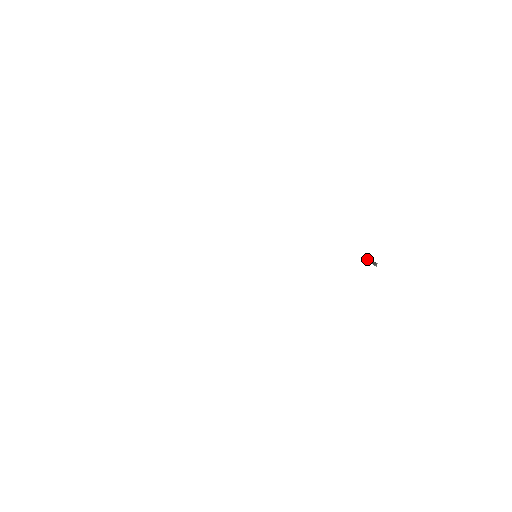
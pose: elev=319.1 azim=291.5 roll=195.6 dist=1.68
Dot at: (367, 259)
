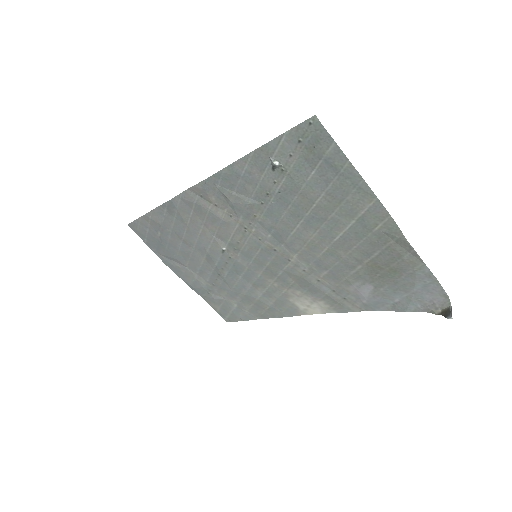
Dot at: (433, 304)
